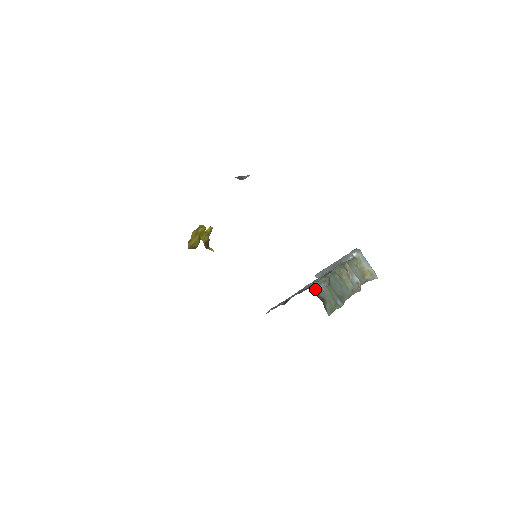
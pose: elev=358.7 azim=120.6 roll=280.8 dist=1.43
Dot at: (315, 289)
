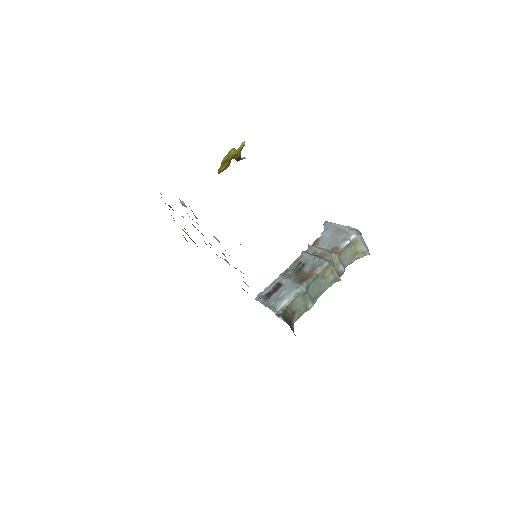
Dot at: (289, 307)
